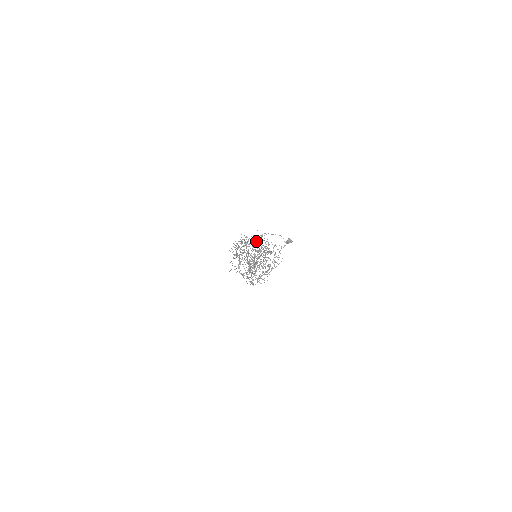
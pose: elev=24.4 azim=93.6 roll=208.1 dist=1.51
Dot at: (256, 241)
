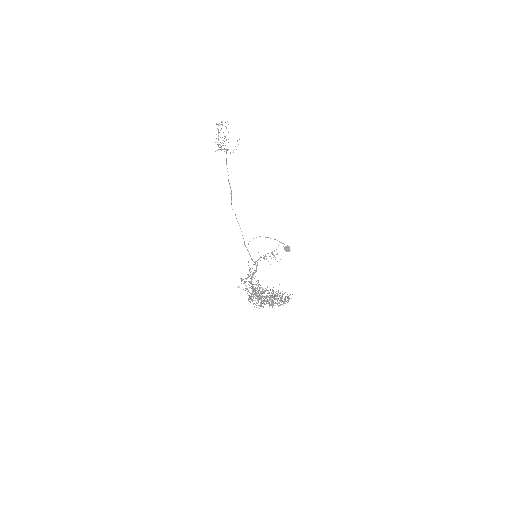
Dot at: (281, 298)
